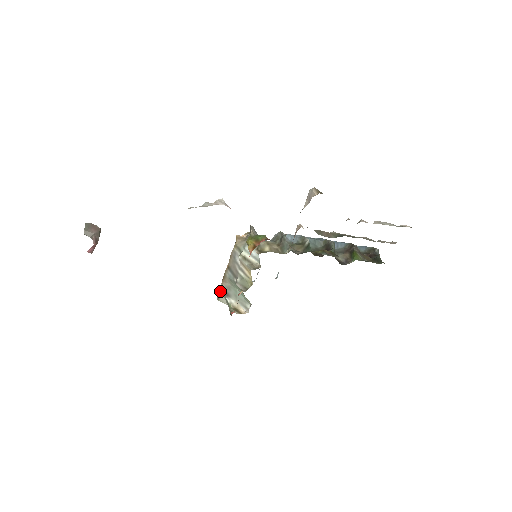
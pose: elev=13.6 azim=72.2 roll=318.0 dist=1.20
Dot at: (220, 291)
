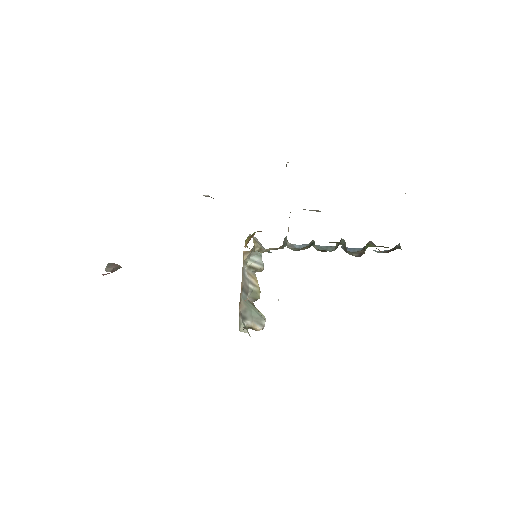
Dot at: (239, 320)
